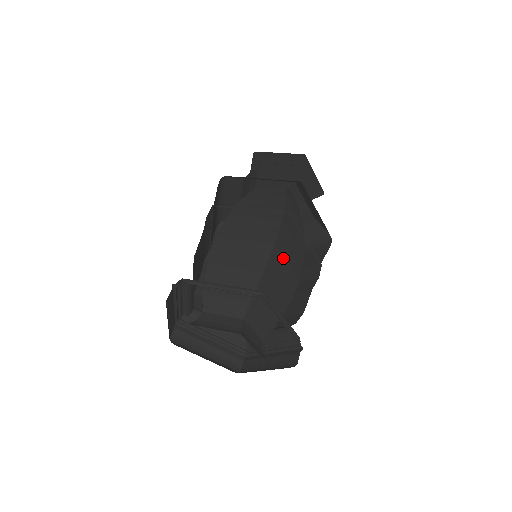
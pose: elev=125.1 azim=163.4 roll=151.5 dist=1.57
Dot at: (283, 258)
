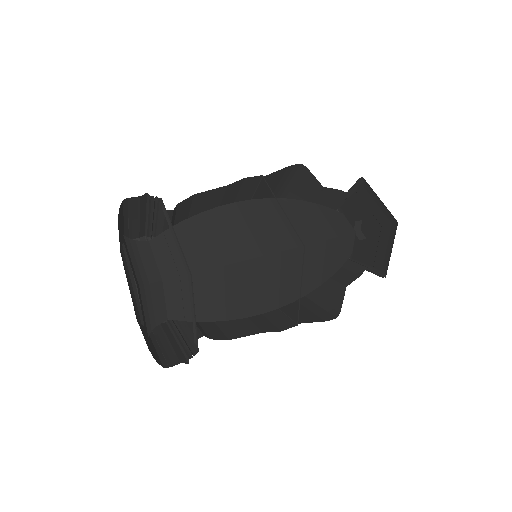
Dot at: (262, 277)
